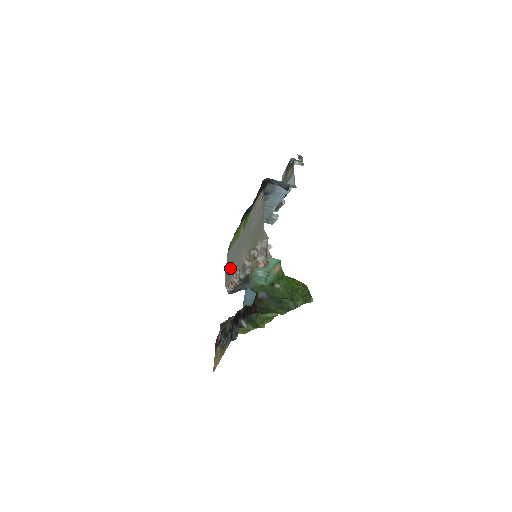
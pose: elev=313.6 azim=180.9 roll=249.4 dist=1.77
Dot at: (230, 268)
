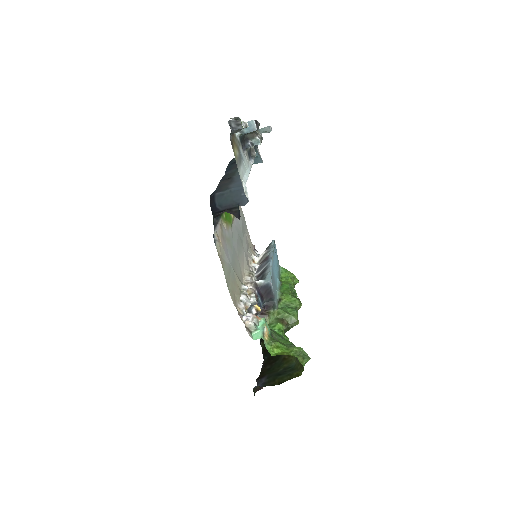
Dot at: (246, 241)
